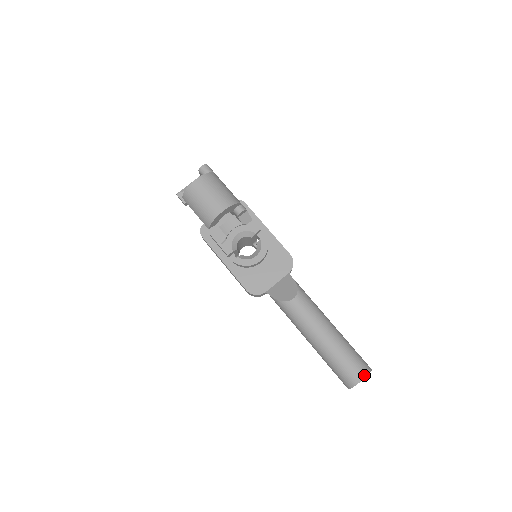
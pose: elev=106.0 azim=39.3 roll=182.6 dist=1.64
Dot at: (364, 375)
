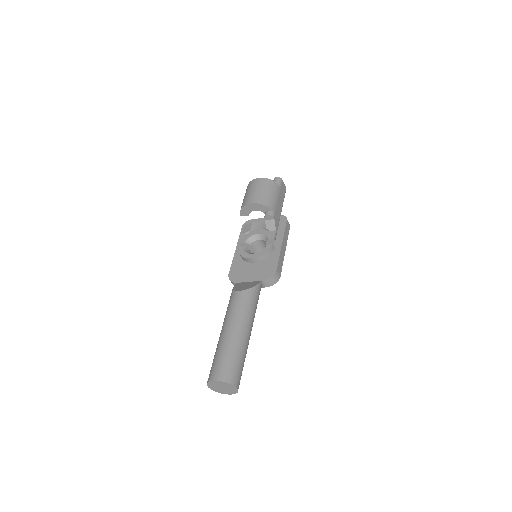
Dot at: (220, 378)
